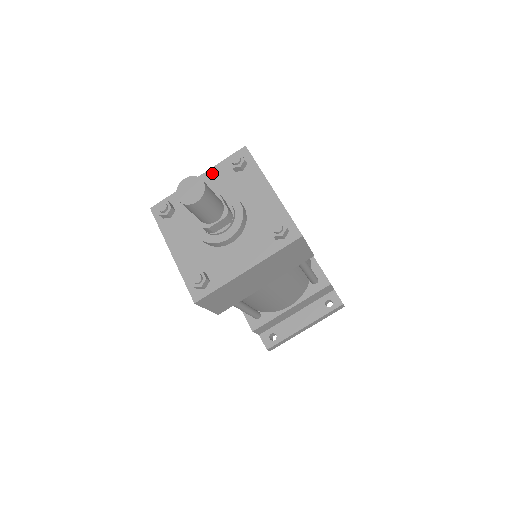
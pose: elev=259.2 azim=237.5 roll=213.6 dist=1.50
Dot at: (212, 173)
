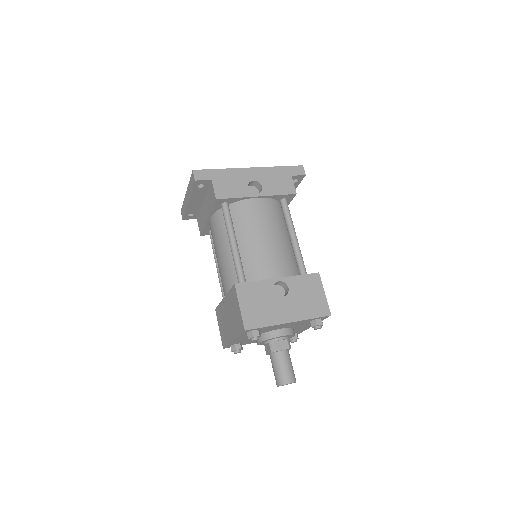
Dot at: occluded
